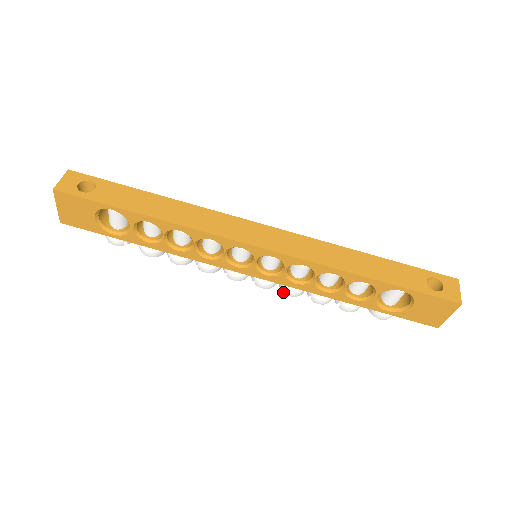
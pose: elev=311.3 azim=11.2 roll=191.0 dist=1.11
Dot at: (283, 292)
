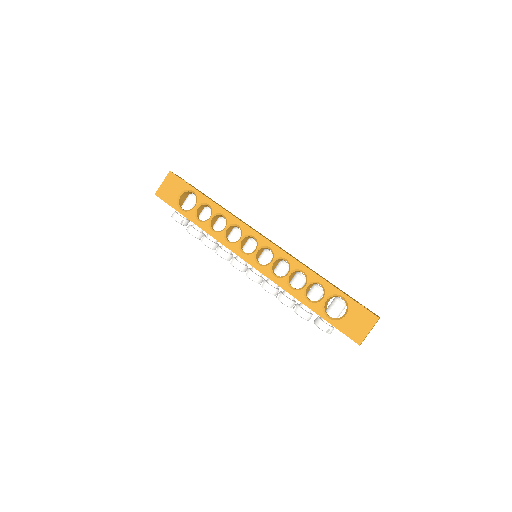
Dot at: (262, 286)
